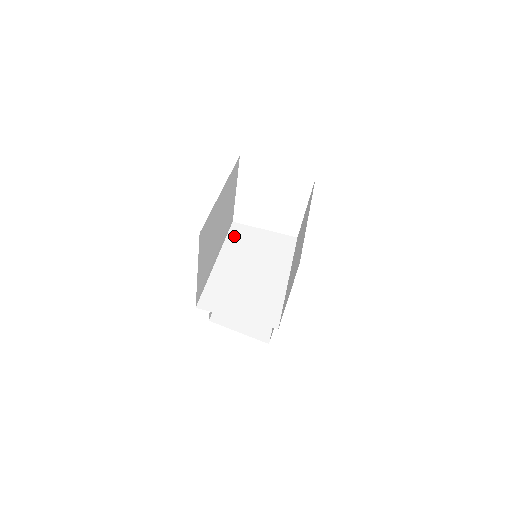
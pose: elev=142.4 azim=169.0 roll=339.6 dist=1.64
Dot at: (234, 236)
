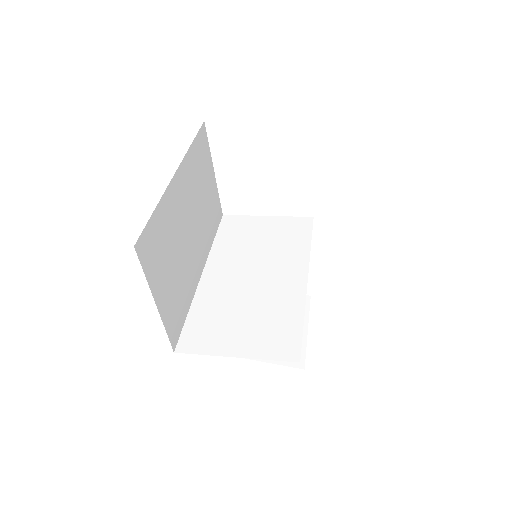
Dot at: (225, 234)
